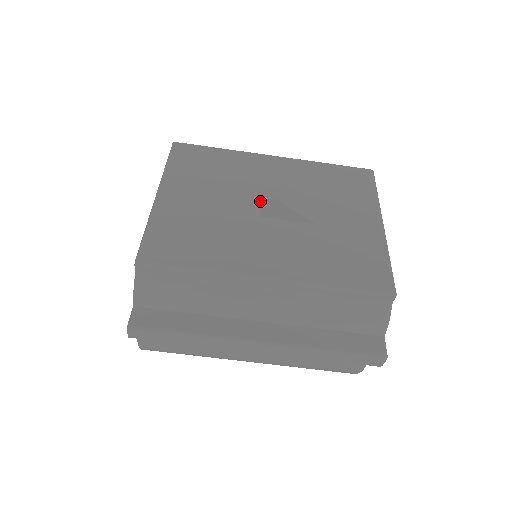
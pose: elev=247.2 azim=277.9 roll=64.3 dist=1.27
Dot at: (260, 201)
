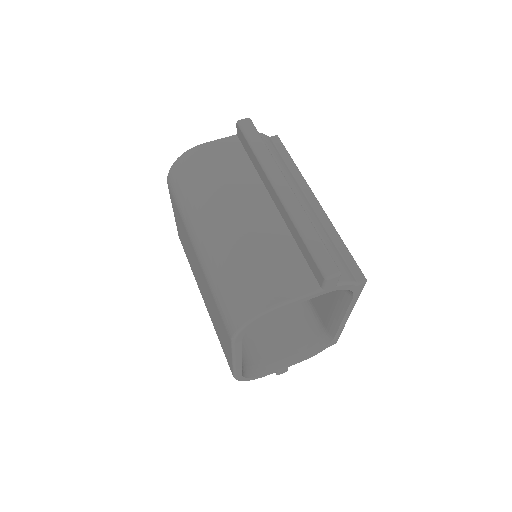
Dot at: occluded
